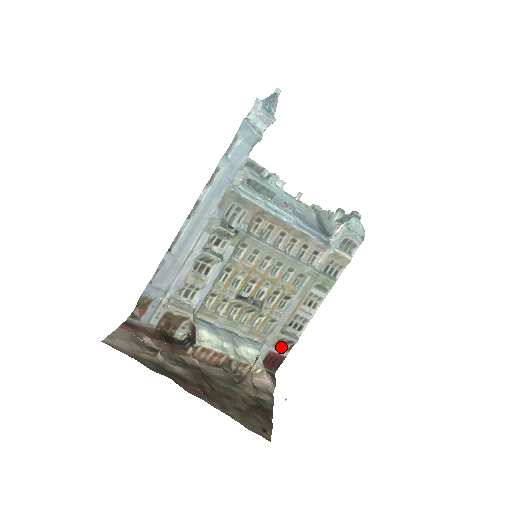
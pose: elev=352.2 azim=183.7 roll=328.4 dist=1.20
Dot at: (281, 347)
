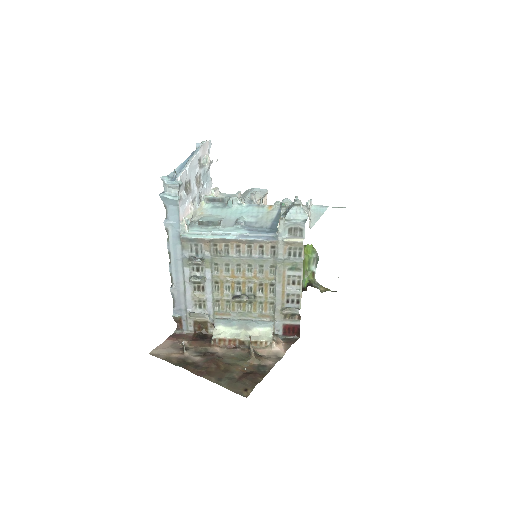
Dot at: (291, 319)
